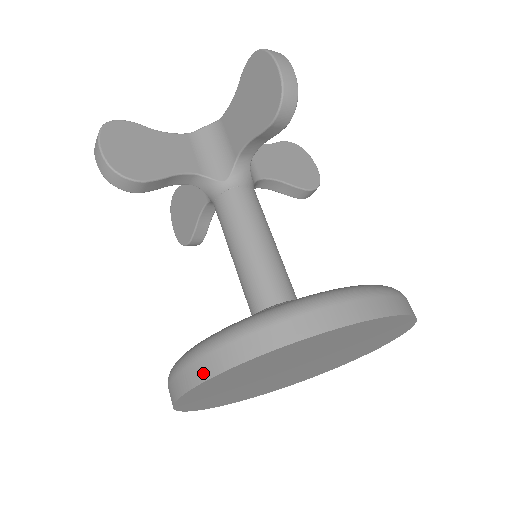
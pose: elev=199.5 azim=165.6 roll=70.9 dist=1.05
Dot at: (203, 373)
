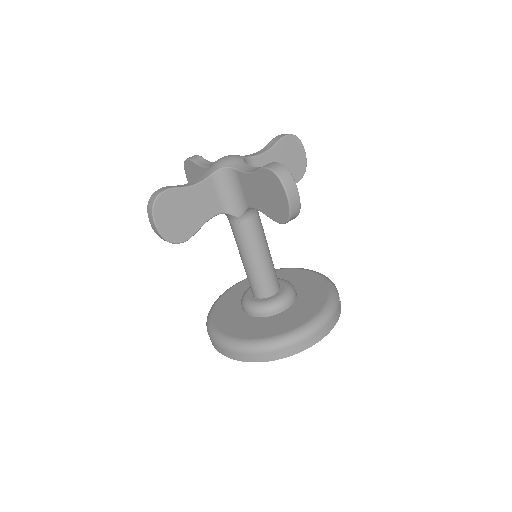
Dot at: (233, 357)
